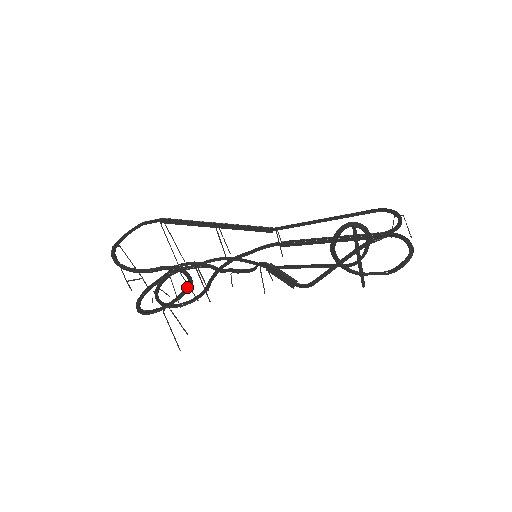
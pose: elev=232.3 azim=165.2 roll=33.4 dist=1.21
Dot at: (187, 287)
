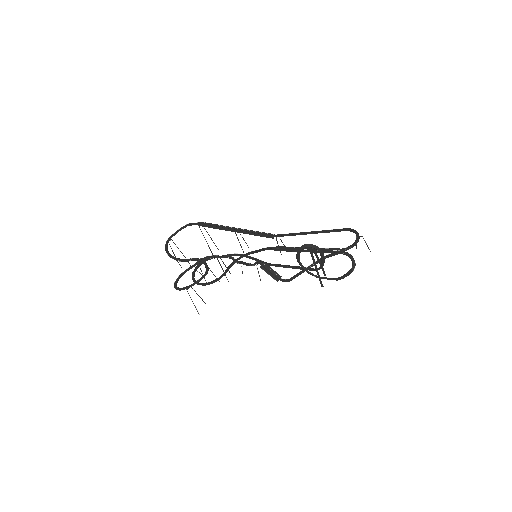
Dot at: (204, 275)
